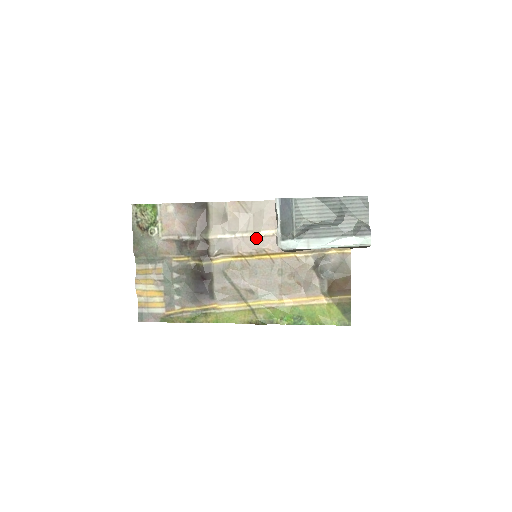
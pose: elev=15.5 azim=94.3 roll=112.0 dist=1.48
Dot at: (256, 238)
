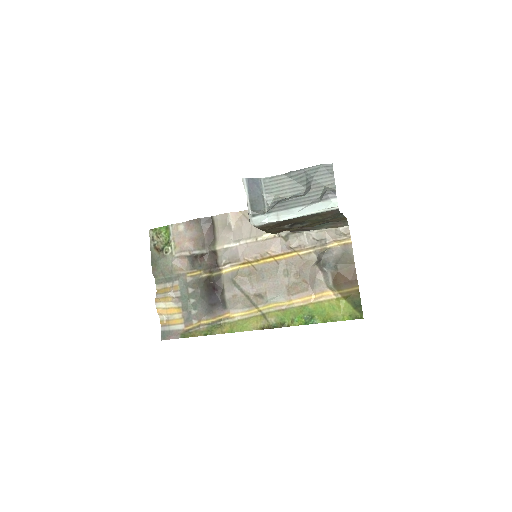
Dot at: (259, 242)
